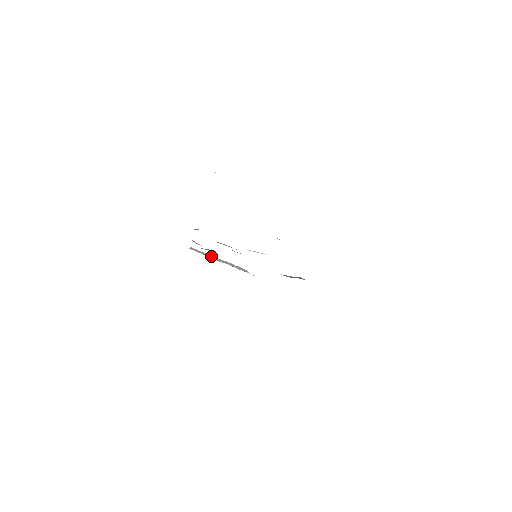
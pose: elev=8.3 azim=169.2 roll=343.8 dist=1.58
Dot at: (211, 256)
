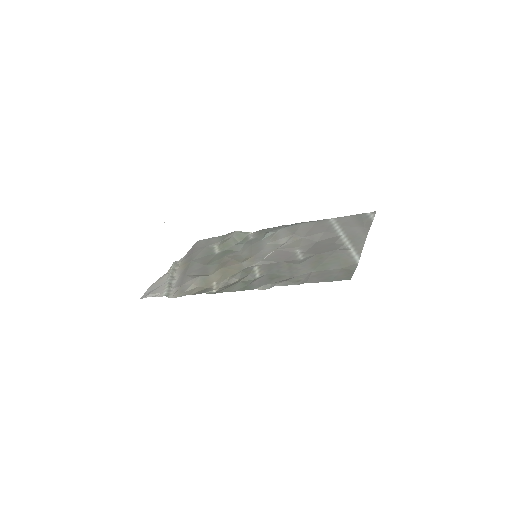
Dot at: (169, 283)
